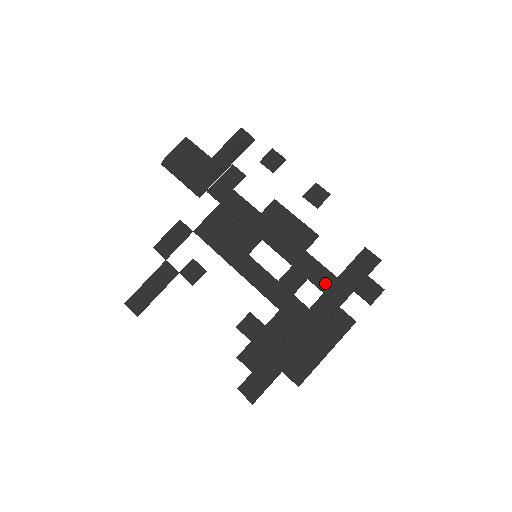
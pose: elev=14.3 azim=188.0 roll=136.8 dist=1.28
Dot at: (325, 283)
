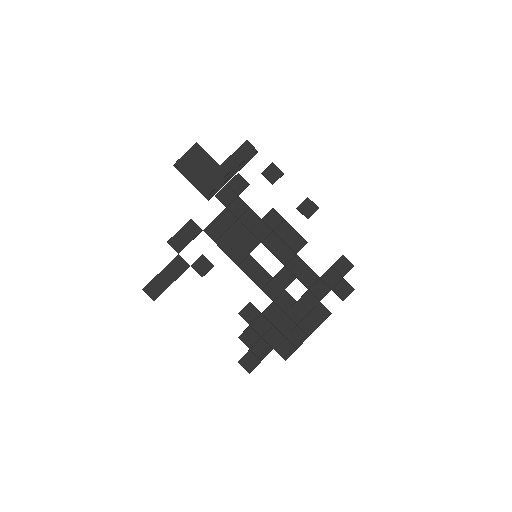
Dot at: (310, 282)
